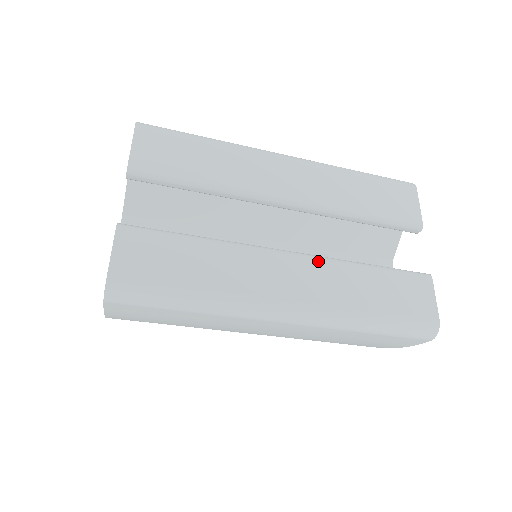
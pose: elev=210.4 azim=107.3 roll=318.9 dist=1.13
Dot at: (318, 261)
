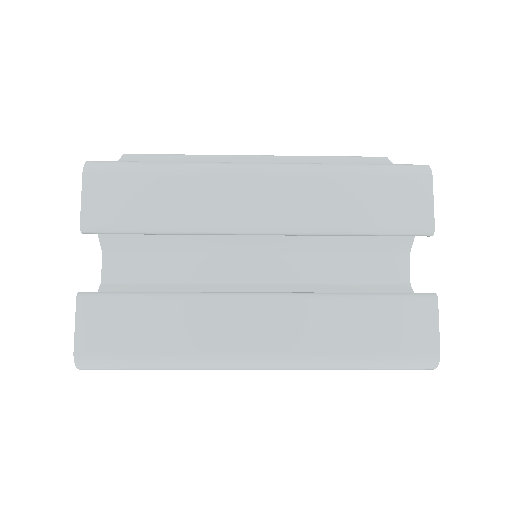
Dot at: (292, 302)
